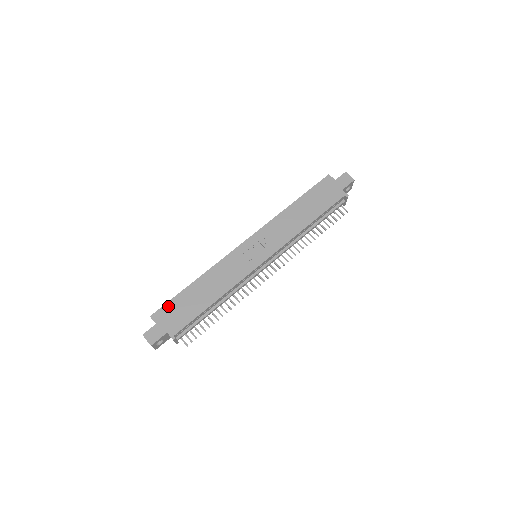
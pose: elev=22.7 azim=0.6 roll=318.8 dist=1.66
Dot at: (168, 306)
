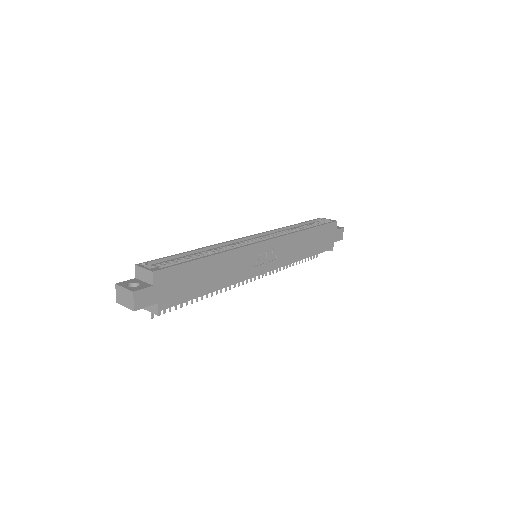
Dot at: (176, 270)
